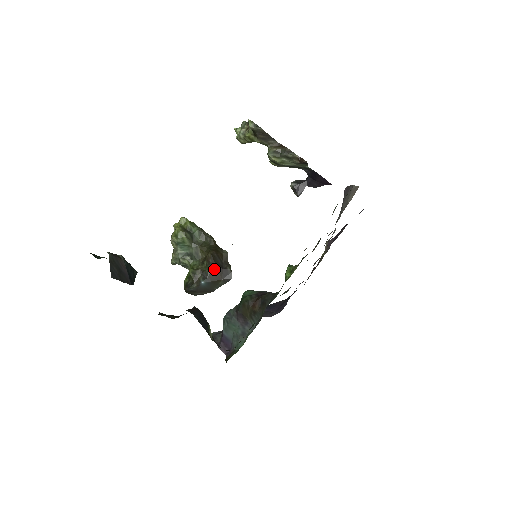
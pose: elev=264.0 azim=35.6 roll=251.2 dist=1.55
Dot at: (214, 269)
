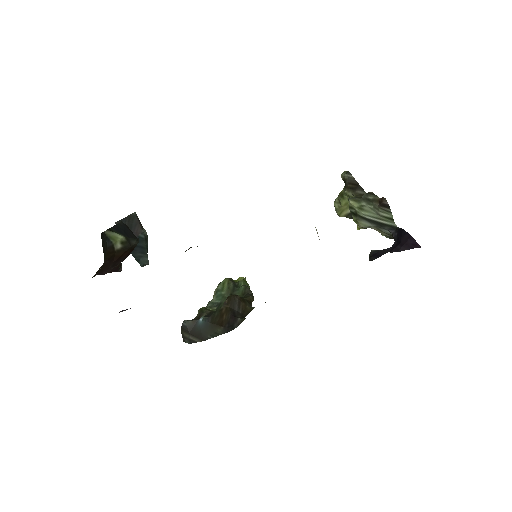
Dot at: (224, 311)
